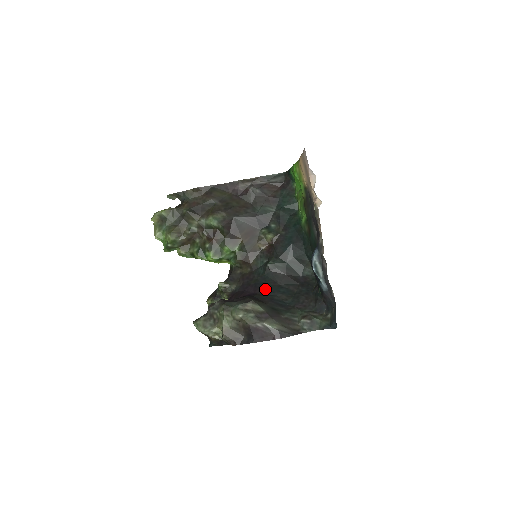
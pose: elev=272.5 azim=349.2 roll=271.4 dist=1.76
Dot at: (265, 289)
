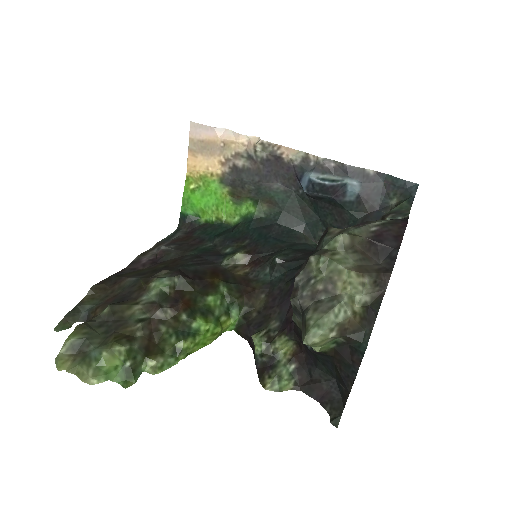
Dot at: occluded
